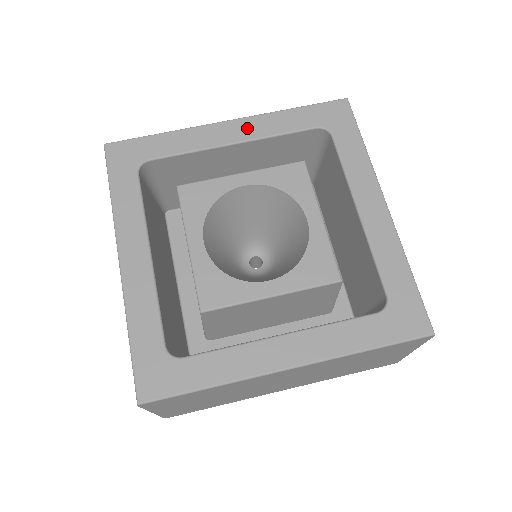
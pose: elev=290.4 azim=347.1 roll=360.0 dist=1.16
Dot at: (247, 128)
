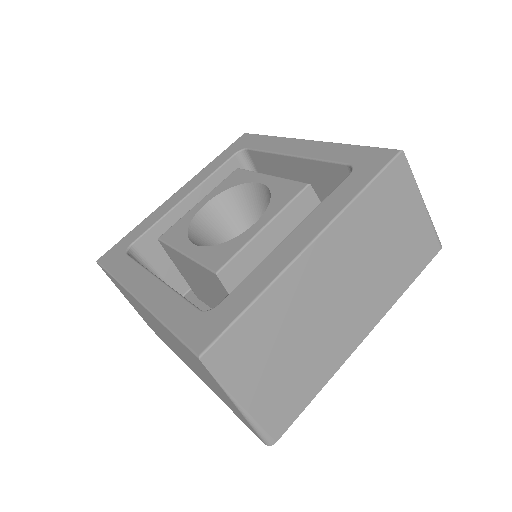
Dot at: (310, 148)
